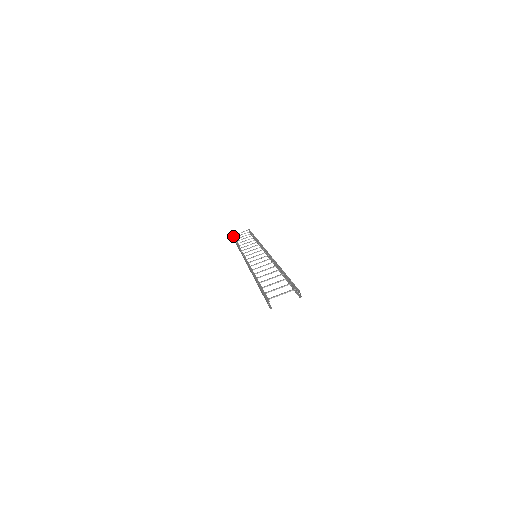
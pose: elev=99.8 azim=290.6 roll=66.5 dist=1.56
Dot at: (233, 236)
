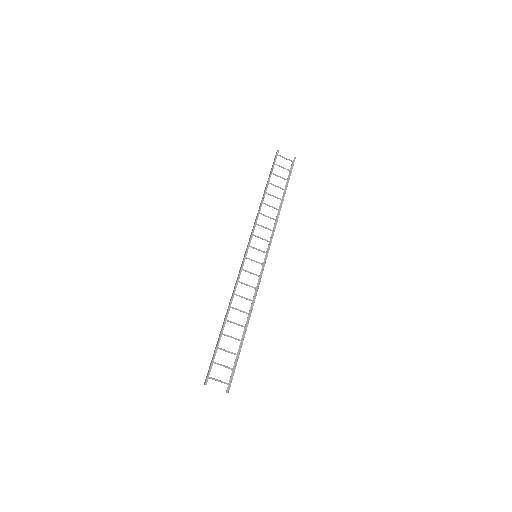
Dot at: (275, 159)
